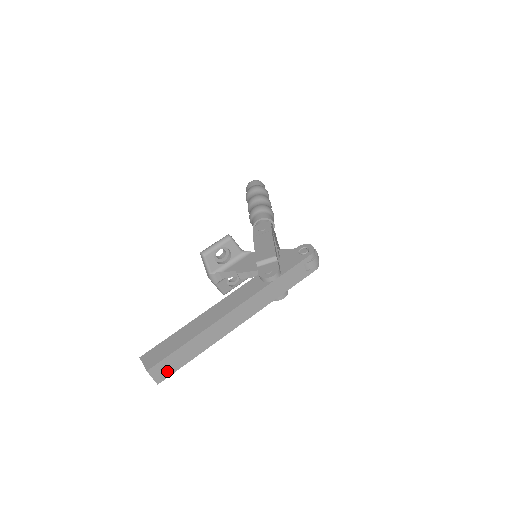
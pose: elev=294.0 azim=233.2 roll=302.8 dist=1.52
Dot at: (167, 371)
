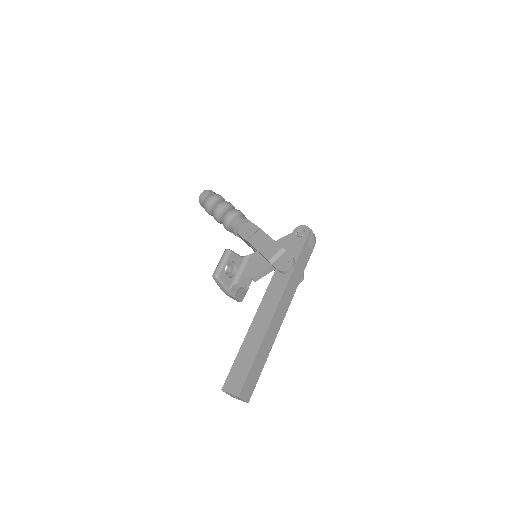
Dot at: (251, 388)
